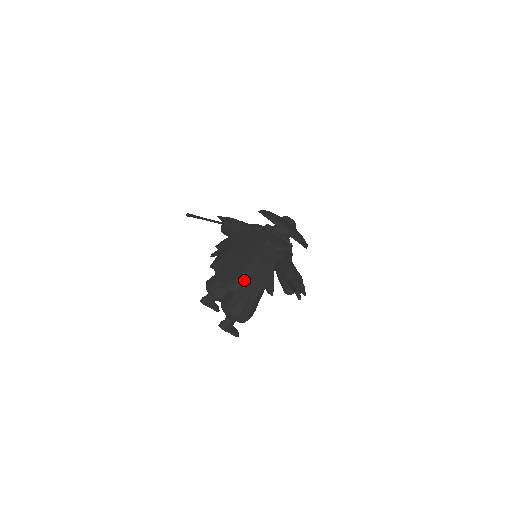
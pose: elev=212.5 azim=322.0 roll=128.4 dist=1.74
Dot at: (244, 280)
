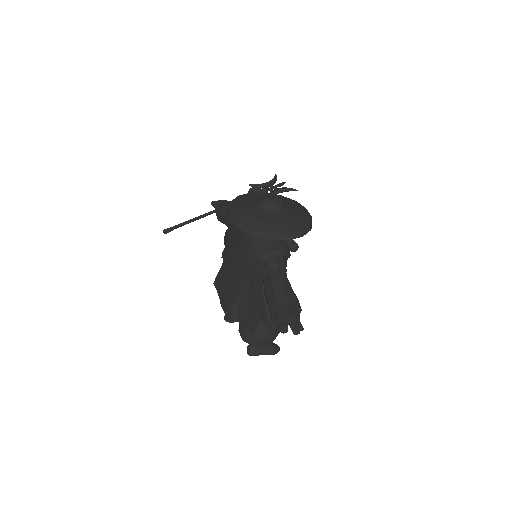
Dot at: (239, 307)
